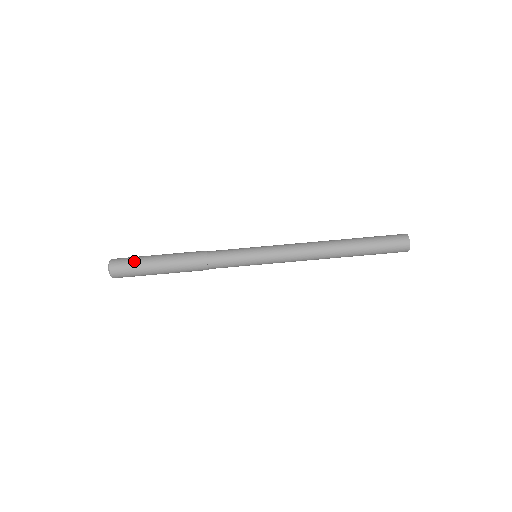
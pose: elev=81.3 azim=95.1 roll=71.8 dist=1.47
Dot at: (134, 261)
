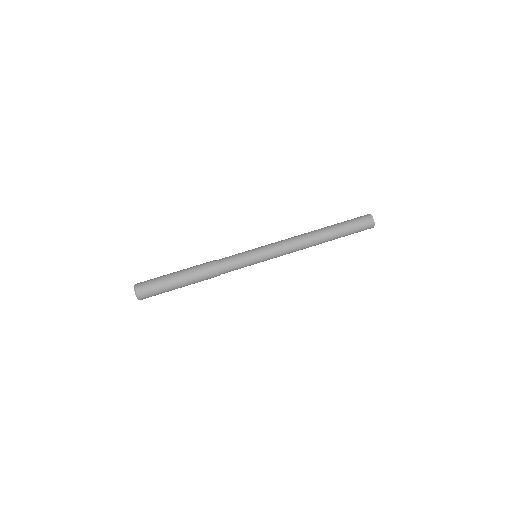
Dot at: occluded
